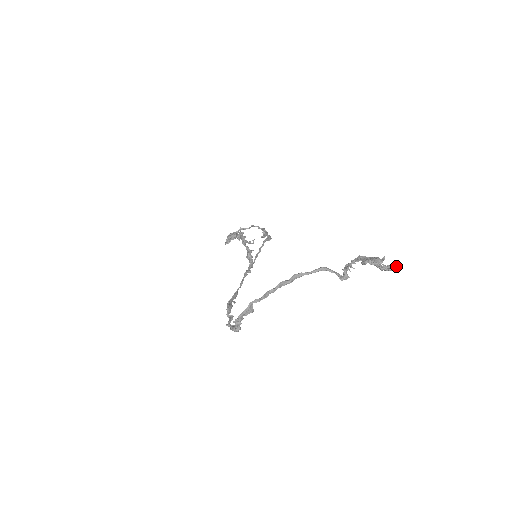
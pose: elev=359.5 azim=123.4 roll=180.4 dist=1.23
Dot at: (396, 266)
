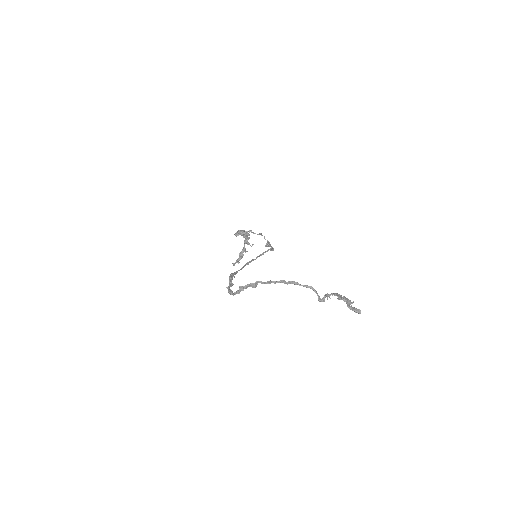
Dot at: (358, 311)
